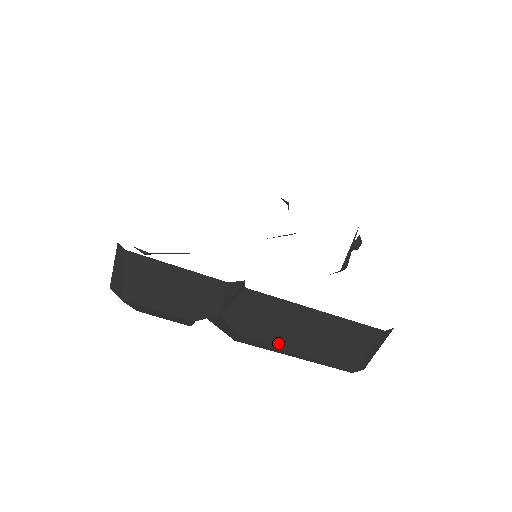
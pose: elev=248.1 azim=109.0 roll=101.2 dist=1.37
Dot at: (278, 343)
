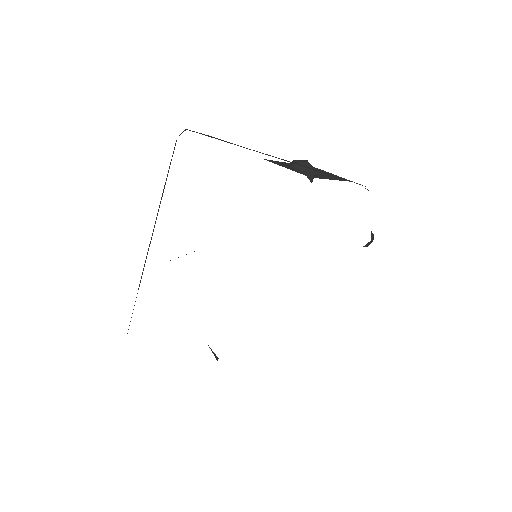
Dot at: occluded
